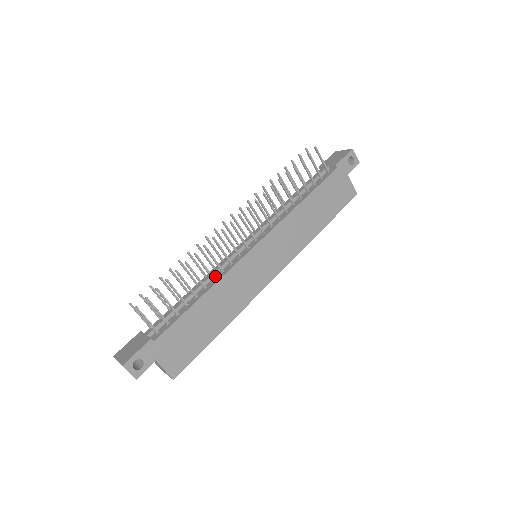
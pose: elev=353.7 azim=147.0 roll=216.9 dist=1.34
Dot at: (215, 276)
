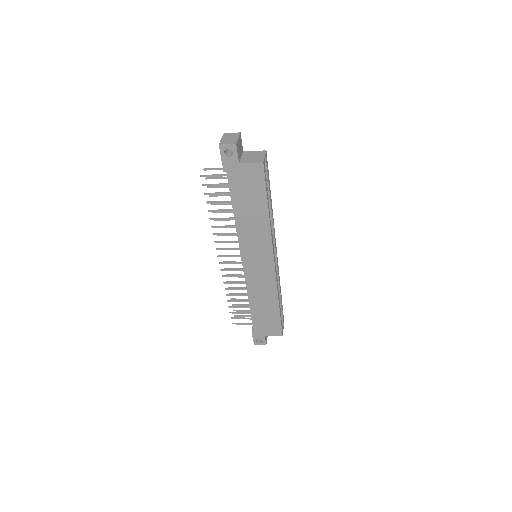
Dot at: occluded
